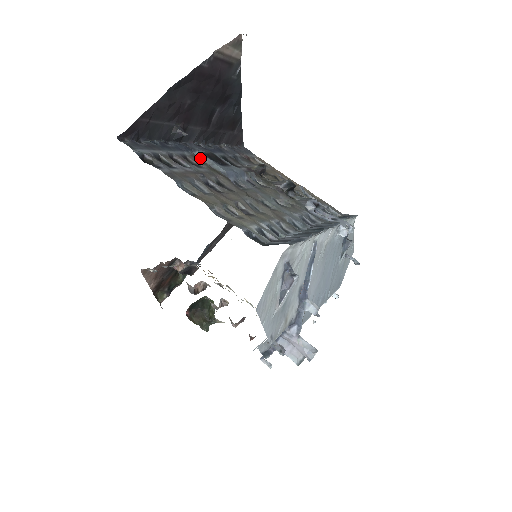
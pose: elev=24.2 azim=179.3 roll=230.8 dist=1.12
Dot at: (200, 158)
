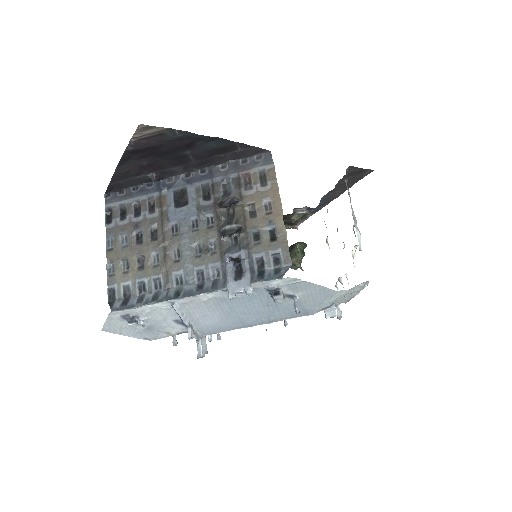
Dot at: (167, 197)
